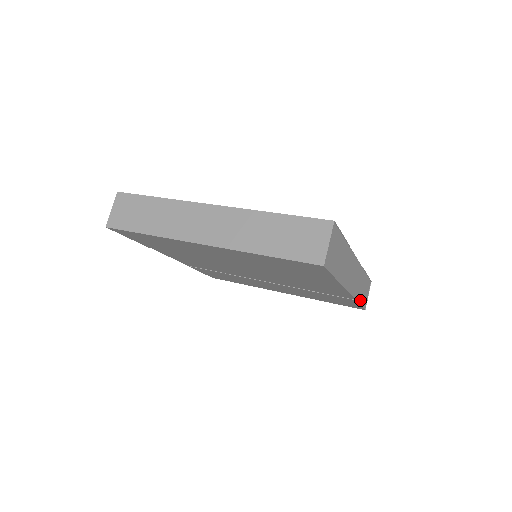
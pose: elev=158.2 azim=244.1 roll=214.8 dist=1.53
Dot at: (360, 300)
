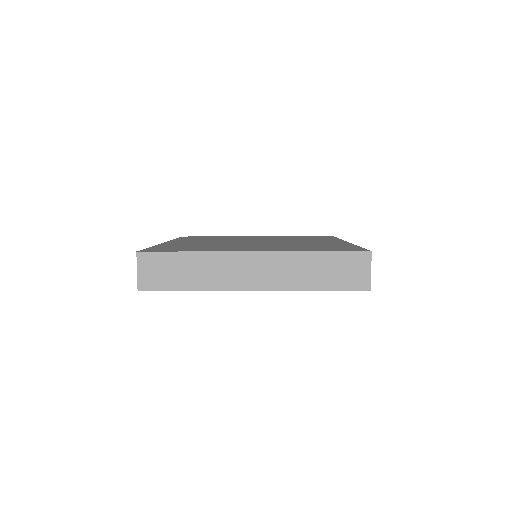
Dot at: occluded
